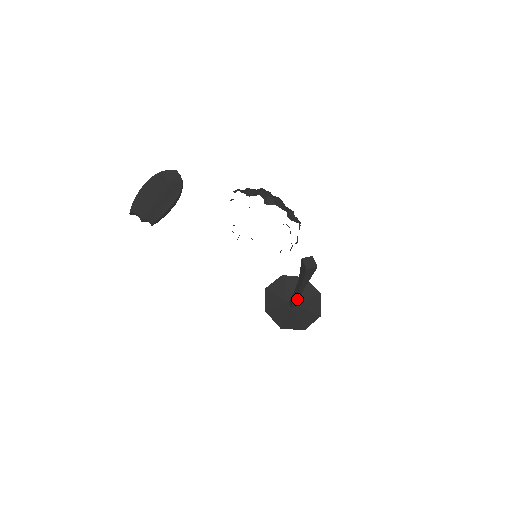
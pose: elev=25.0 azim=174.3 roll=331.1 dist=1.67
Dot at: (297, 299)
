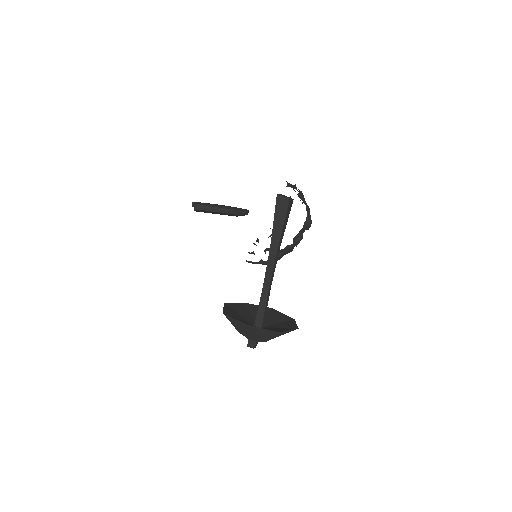
Dot at: (264, 300)
